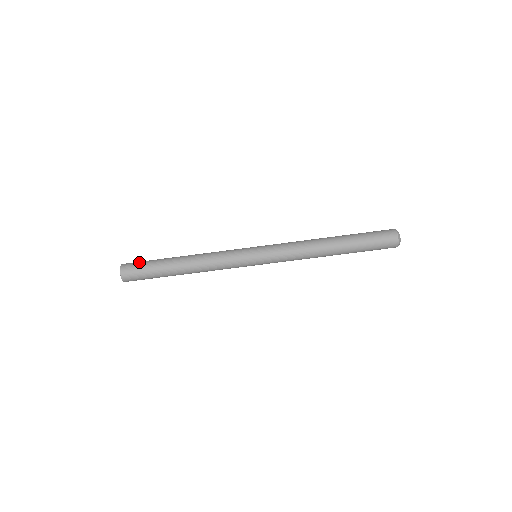
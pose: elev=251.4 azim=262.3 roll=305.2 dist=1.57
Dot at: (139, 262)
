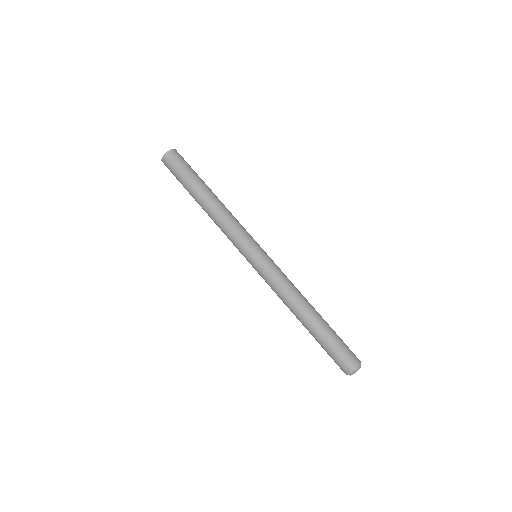
Dot at: (186, 162)
